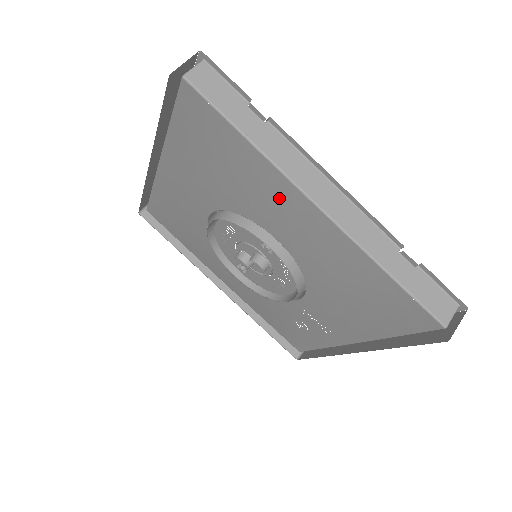
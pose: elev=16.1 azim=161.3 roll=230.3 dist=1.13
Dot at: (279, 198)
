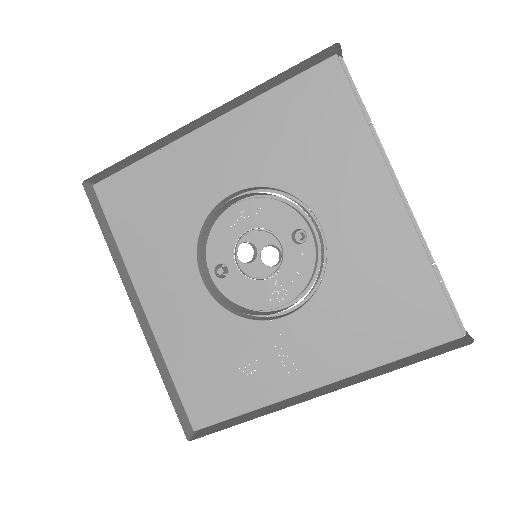
Dot at: (361, 179)
